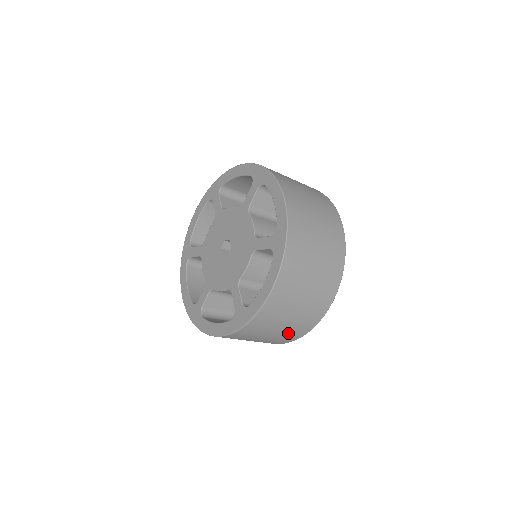
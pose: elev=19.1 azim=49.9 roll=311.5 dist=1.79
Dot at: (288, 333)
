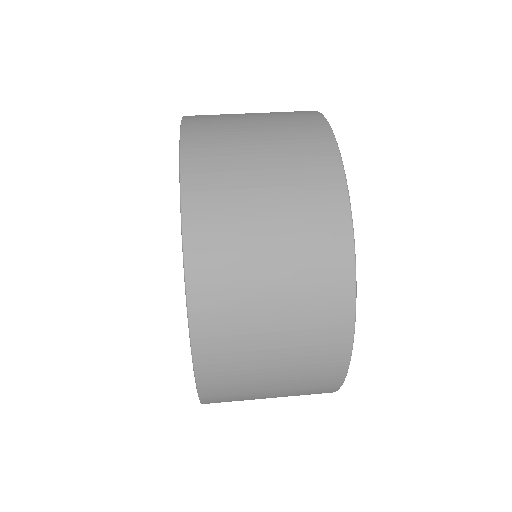
Dot at: occluded
